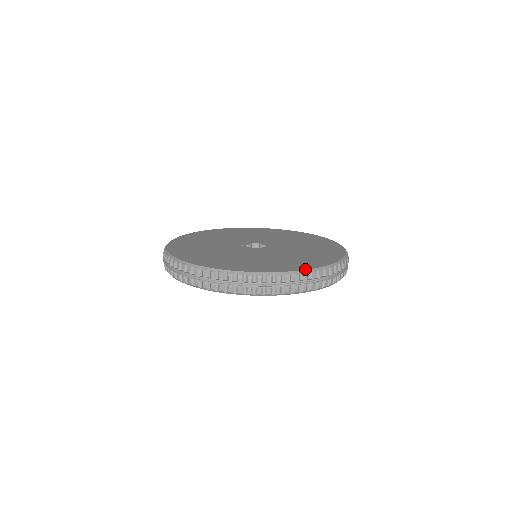
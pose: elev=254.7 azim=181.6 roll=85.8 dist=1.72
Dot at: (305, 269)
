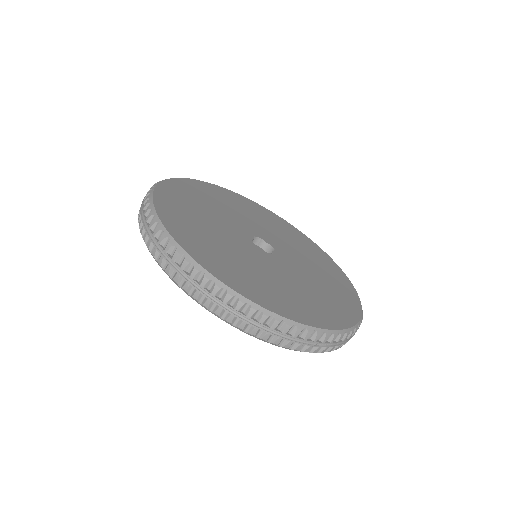
Dot at: (353, 325)
